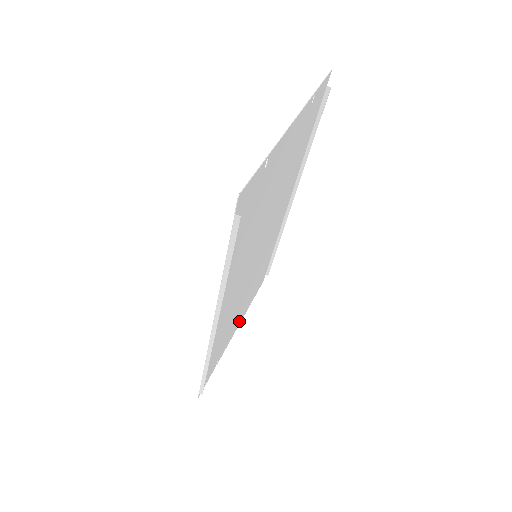
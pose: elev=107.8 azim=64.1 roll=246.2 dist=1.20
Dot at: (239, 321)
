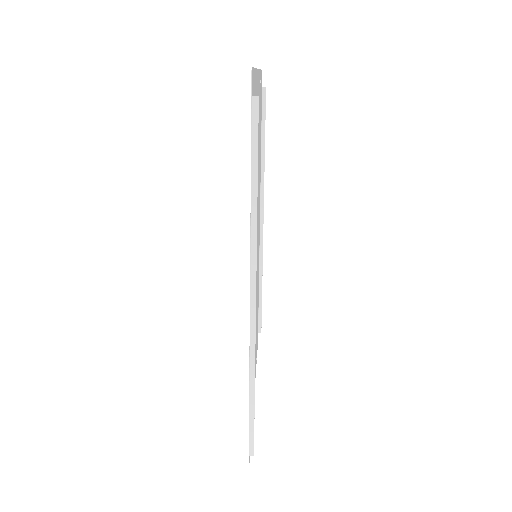
Dot at: occluded
